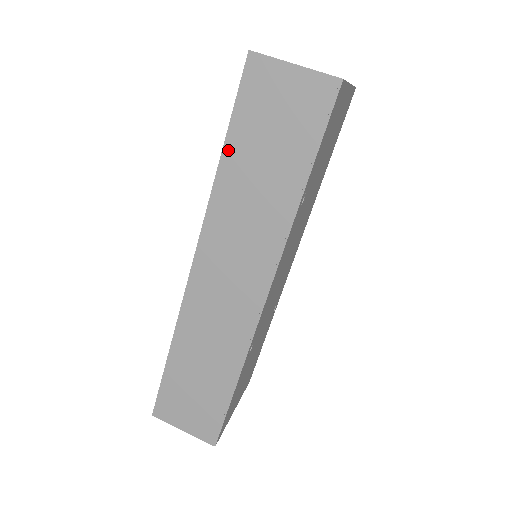
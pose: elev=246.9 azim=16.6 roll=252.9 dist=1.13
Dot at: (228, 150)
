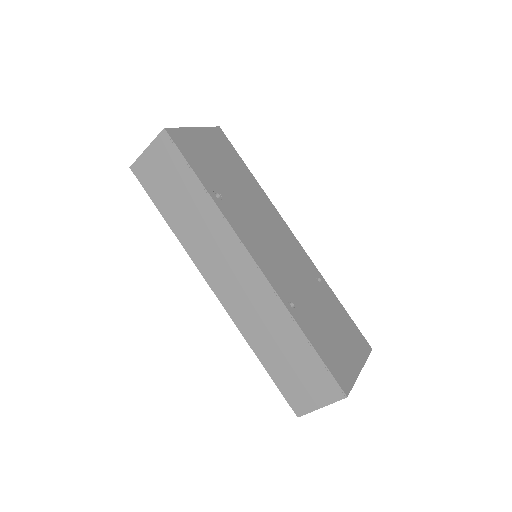
Dot at: (166, 216)
